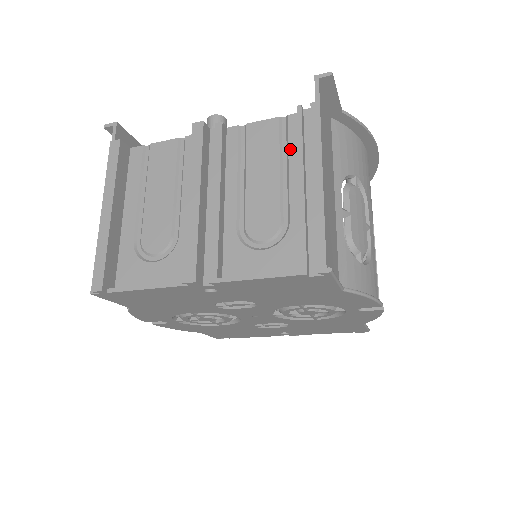
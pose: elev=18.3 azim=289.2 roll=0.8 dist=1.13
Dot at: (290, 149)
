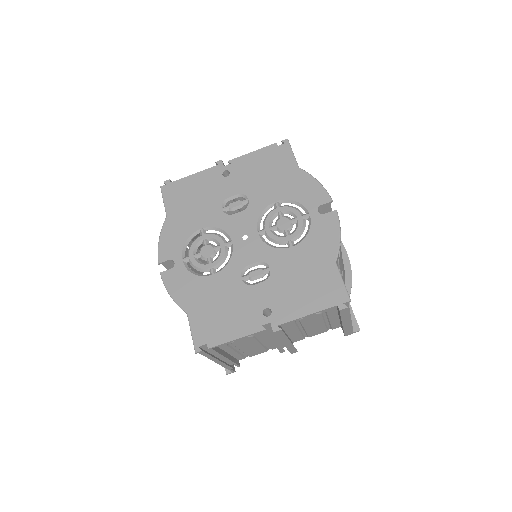
Dot at: occluded
